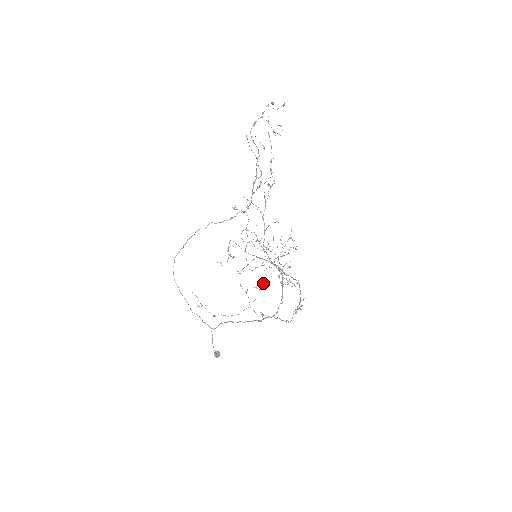
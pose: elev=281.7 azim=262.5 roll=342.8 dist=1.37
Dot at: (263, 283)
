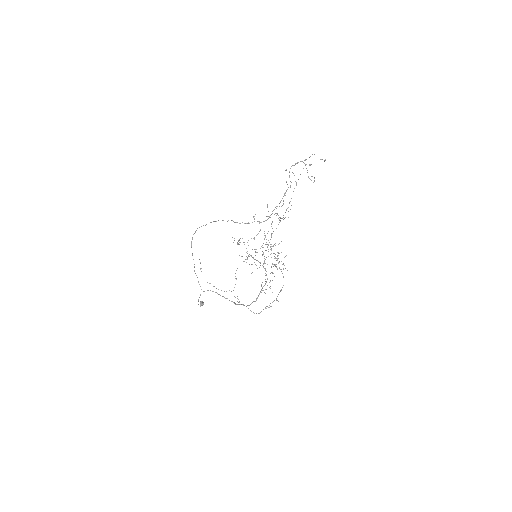
Dot at: occluded
